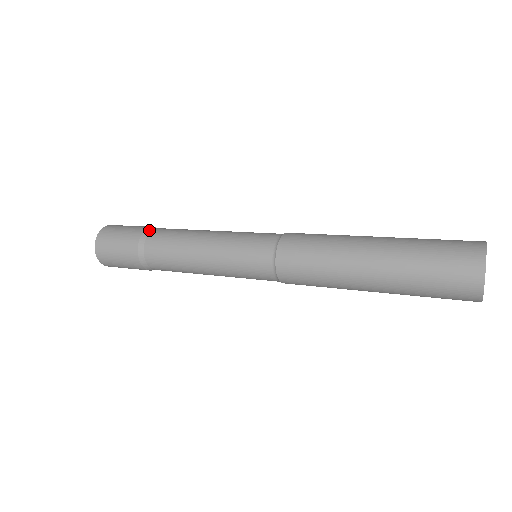
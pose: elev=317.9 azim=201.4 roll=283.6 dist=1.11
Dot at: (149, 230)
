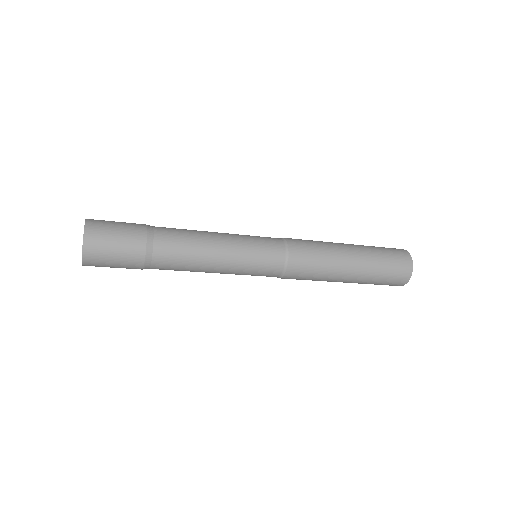
Dot at: (151, 228)
